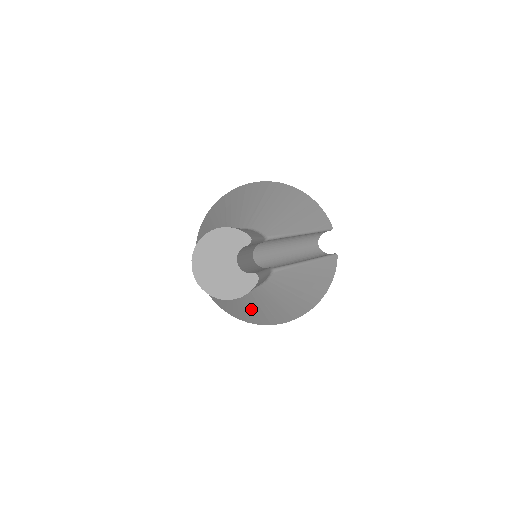
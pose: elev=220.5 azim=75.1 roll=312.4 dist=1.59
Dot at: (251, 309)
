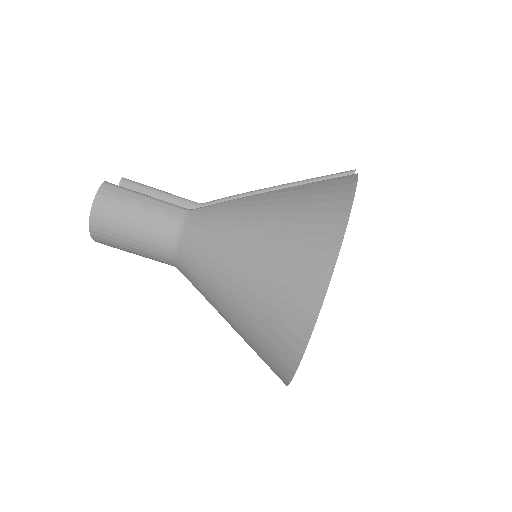
Dot at: (238, 300)
